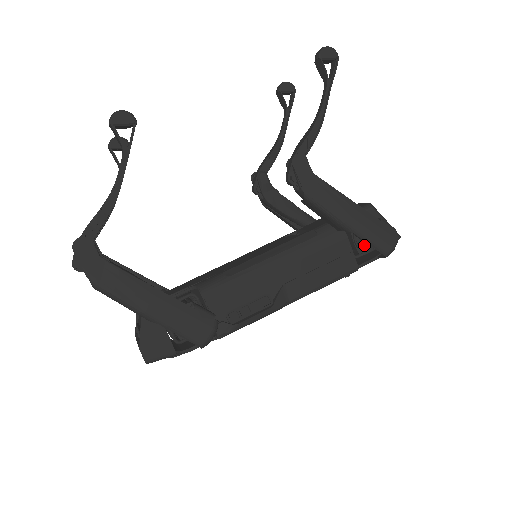
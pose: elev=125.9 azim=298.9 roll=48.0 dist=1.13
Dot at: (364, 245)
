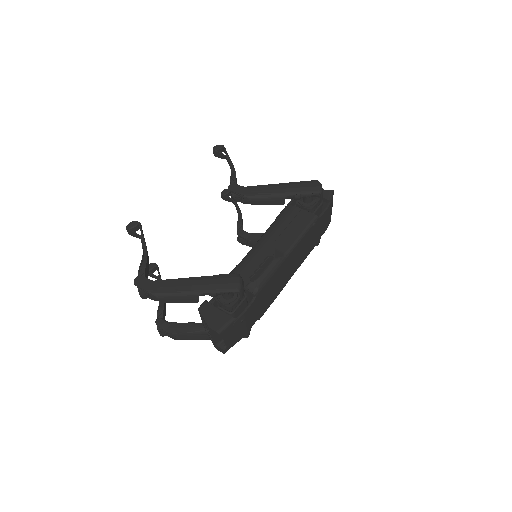
Dot at: (310, 204)
